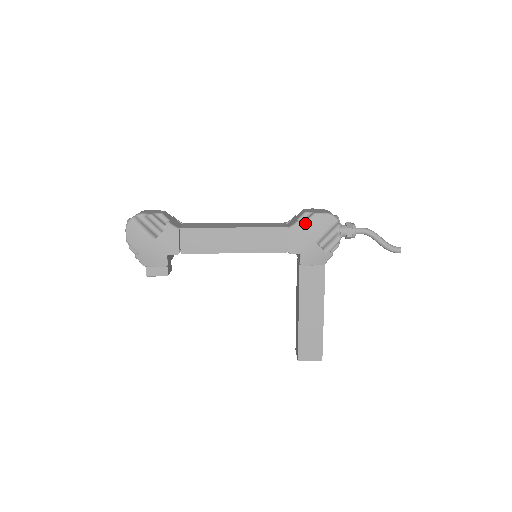
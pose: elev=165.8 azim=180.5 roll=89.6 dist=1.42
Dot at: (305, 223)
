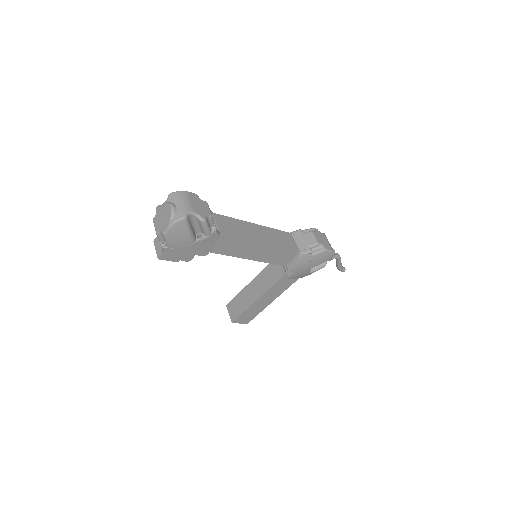
Dot at: (315, 255)
